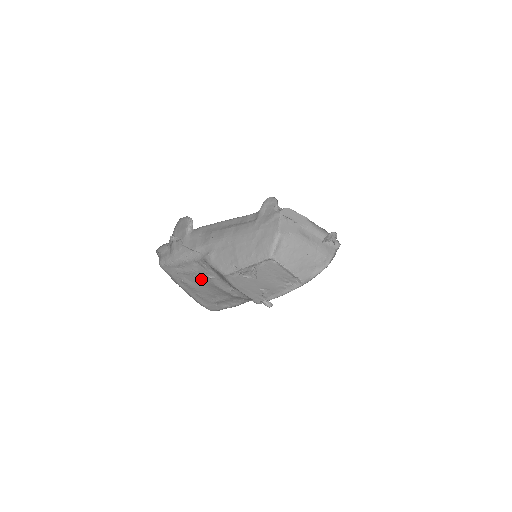
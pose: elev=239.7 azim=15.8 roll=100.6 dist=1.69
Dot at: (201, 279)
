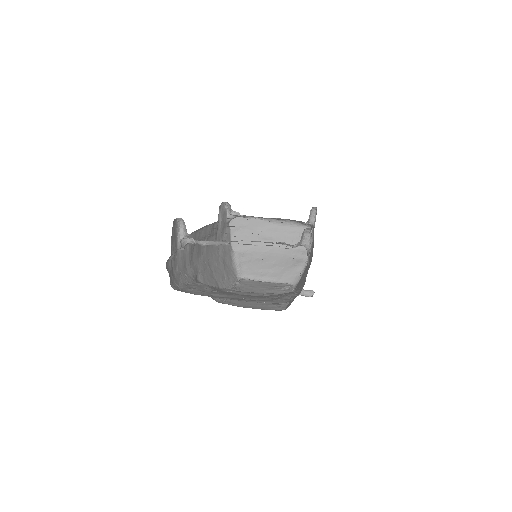
Dot at: (225, 293)
